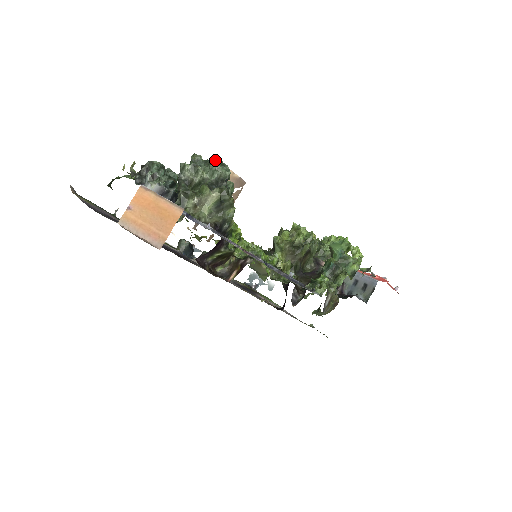
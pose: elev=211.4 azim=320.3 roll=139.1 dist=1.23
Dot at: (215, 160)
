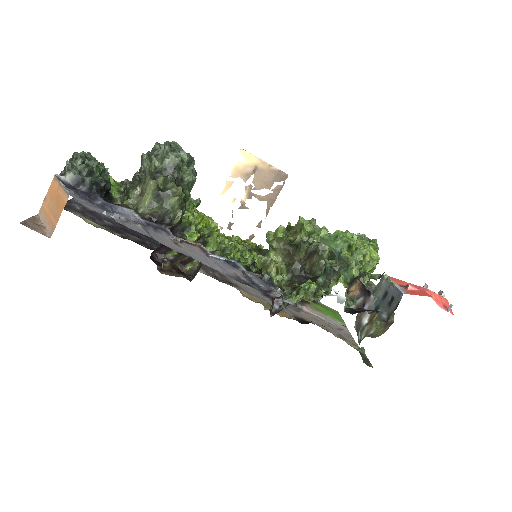
Dot at: (165, 146)
